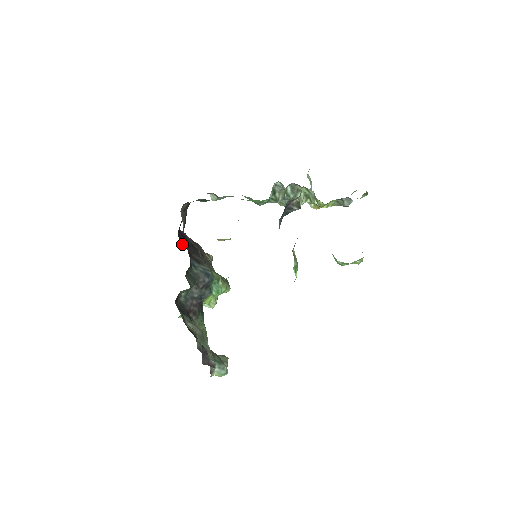
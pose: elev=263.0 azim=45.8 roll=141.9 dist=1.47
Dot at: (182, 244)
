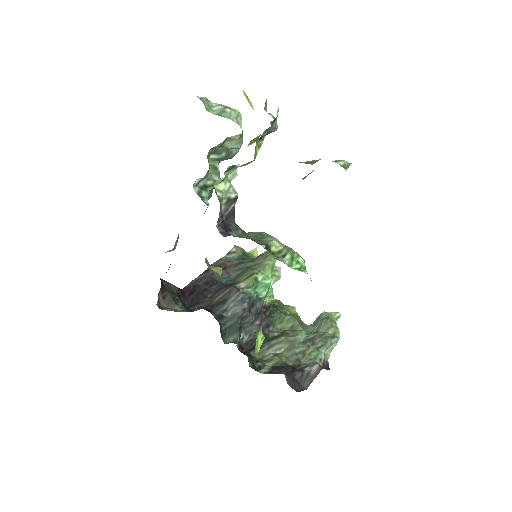
Dot at: occluded
